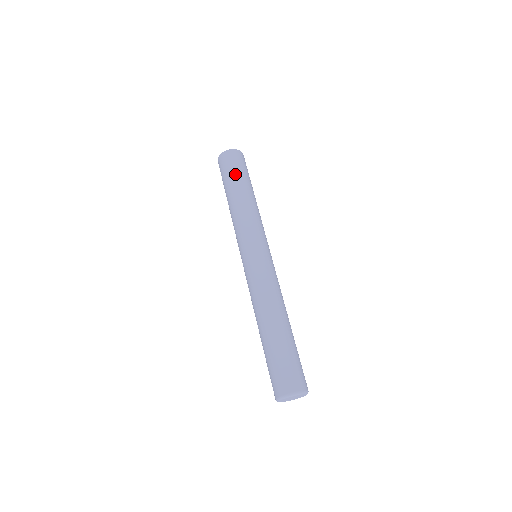
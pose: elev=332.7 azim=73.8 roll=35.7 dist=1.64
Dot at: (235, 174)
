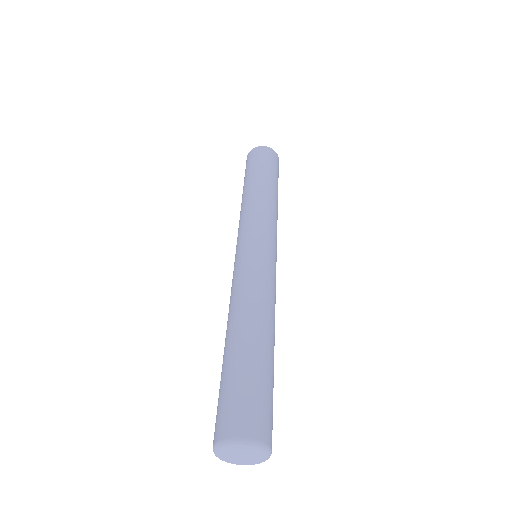
Dot at: (257, 167)
